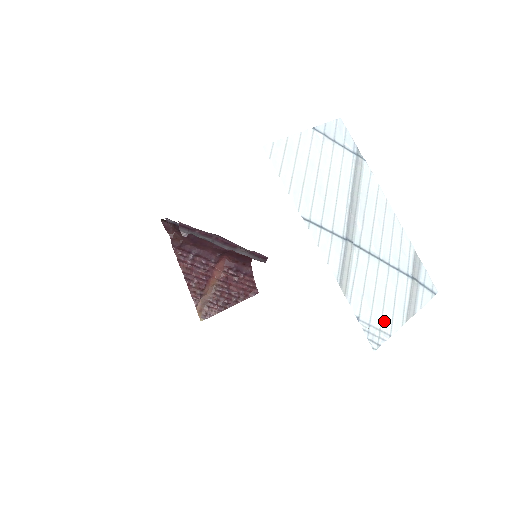
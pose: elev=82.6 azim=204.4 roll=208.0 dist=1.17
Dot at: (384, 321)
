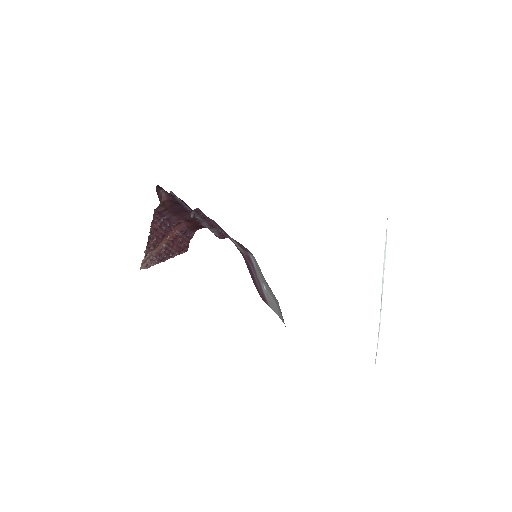
Dot at: occluded
